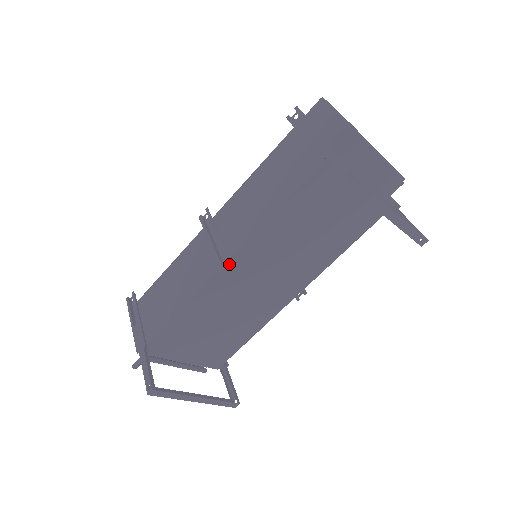
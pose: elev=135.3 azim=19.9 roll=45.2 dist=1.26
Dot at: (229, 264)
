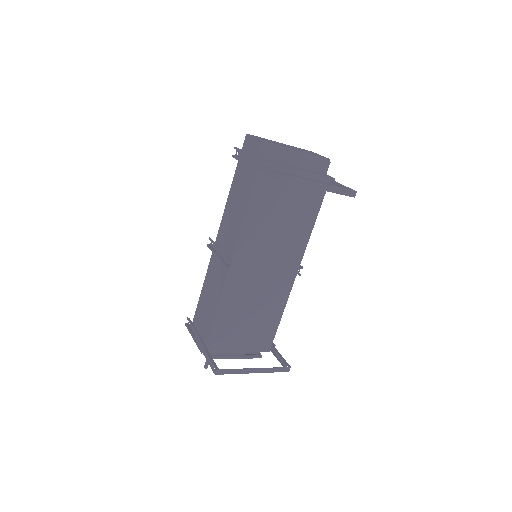
Dot at: (233, 265)
